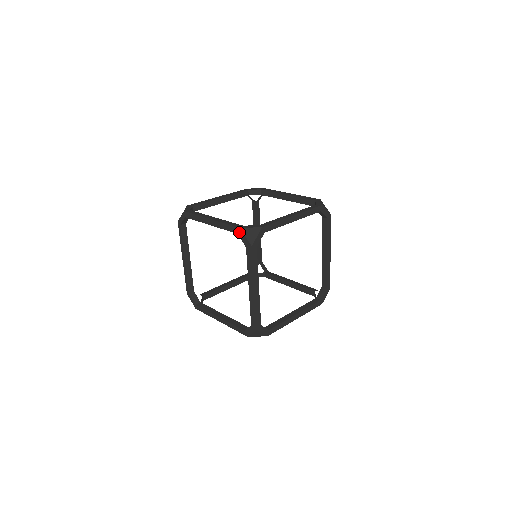
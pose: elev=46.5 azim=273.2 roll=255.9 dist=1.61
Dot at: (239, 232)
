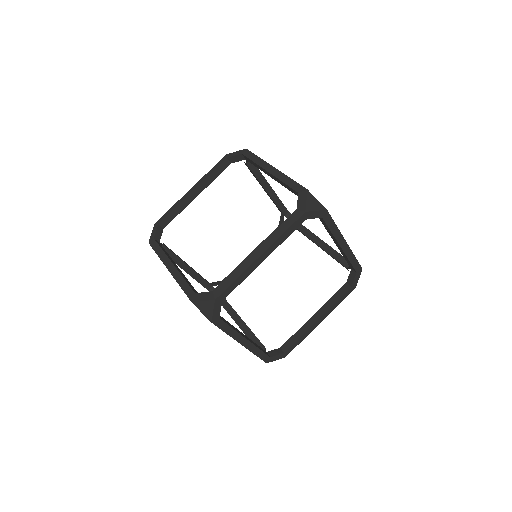
Dot at: (302, 192)
